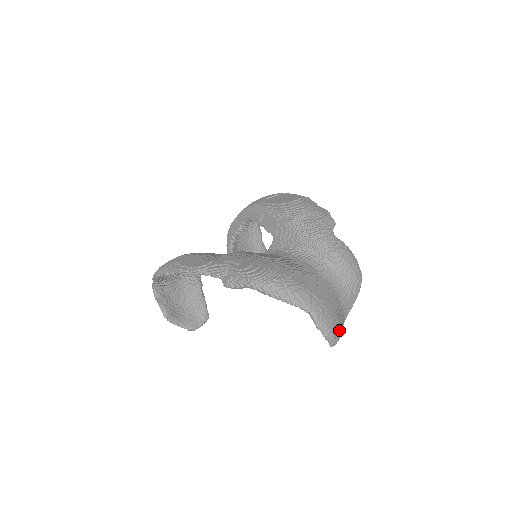
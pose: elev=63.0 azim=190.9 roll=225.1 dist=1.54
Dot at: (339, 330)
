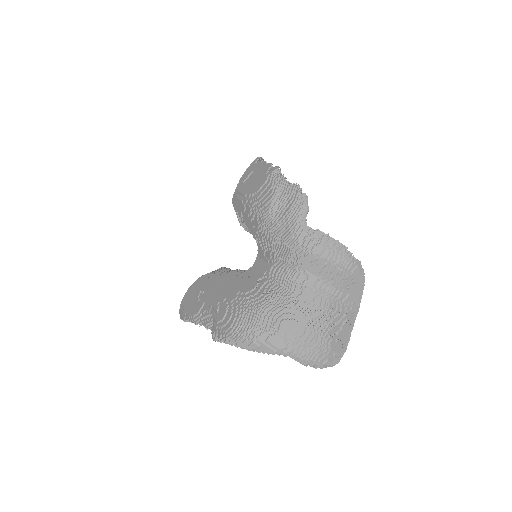
Dot at: (336, 348)
